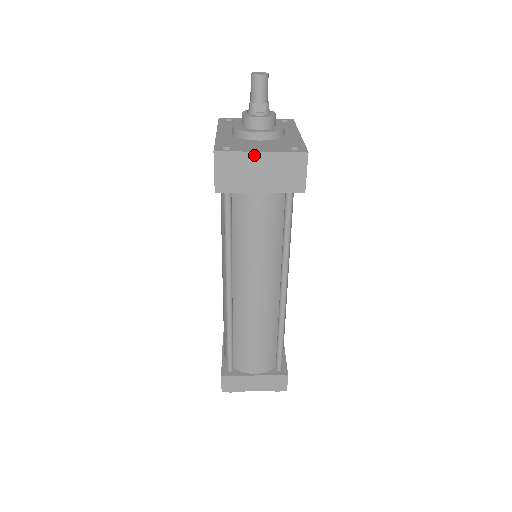
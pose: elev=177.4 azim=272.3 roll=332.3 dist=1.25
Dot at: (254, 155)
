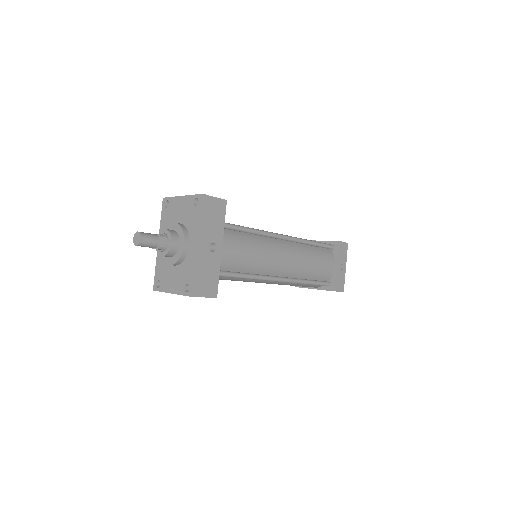
Dot at: (171, 293)
